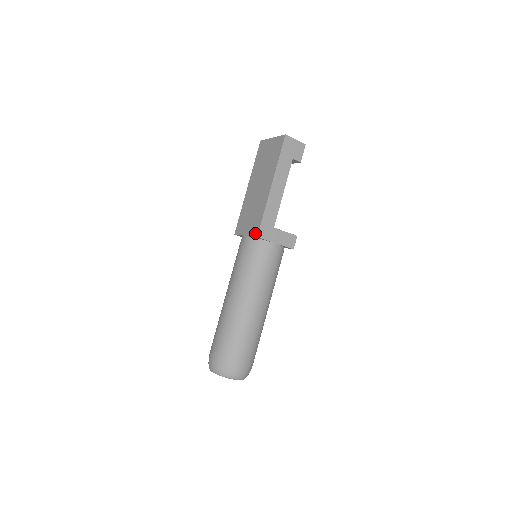
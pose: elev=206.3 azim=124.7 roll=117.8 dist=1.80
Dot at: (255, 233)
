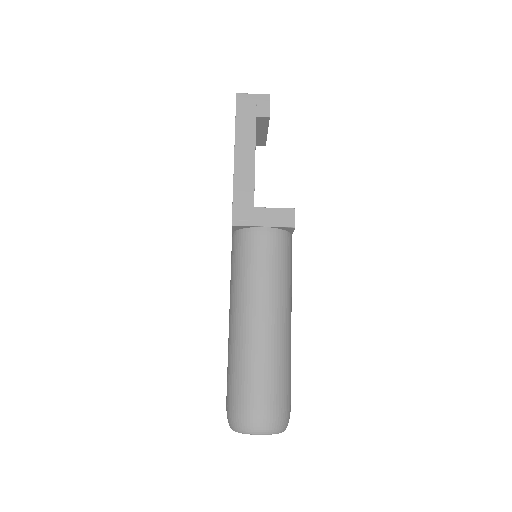
Dot at: occluded
